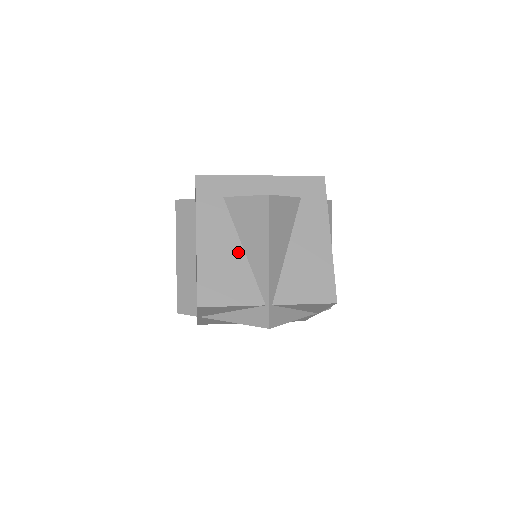
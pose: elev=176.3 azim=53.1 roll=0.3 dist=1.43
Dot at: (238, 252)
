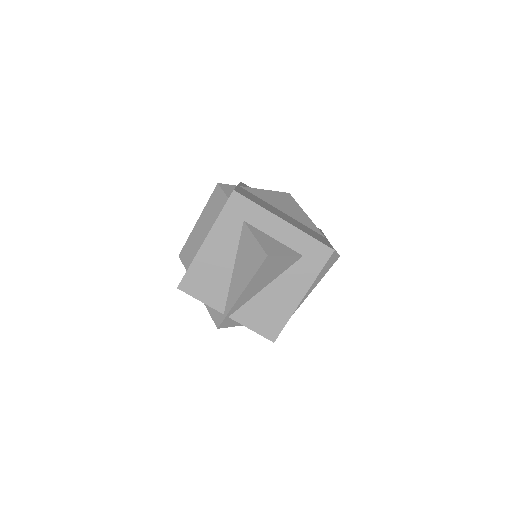
Dot at: (228, 268)
